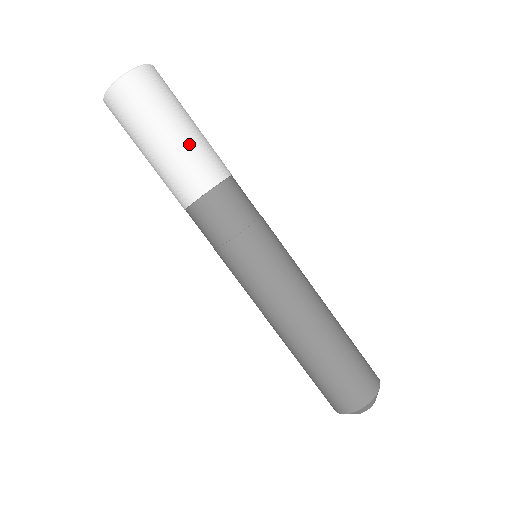
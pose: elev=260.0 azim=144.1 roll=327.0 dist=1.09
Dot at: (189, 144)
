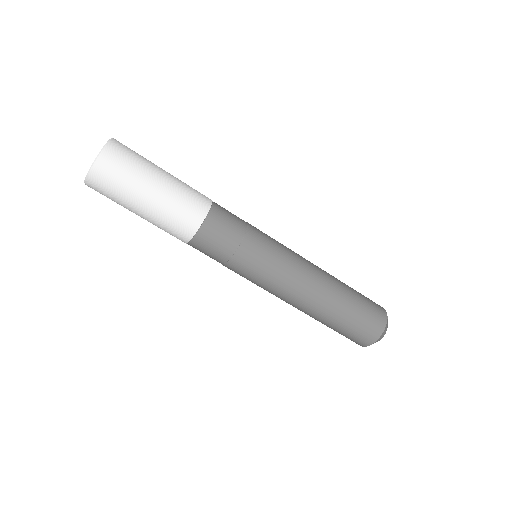
Dot at: (170, 196)
